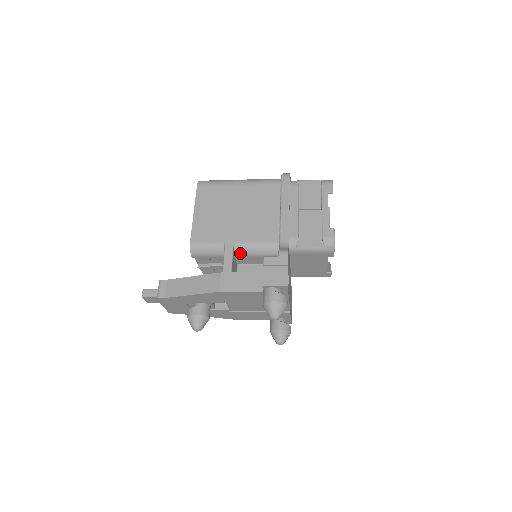
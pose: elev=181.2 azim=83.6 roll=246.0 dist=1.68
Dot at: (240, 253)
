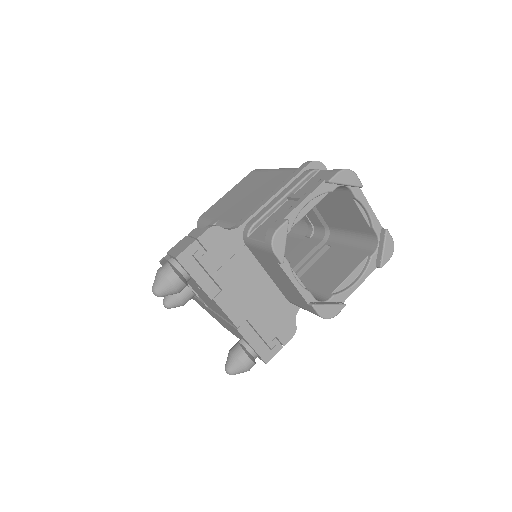
Dot at: occluded
